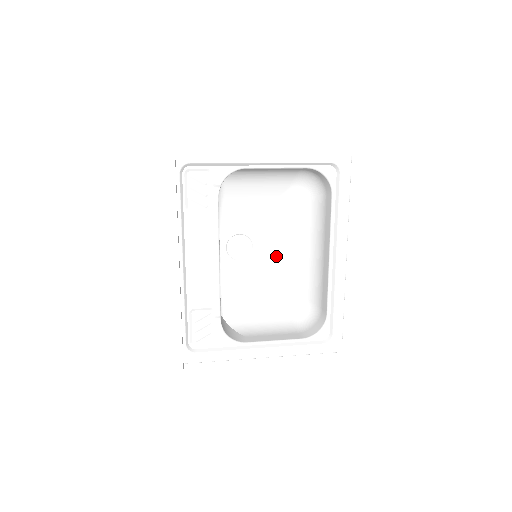
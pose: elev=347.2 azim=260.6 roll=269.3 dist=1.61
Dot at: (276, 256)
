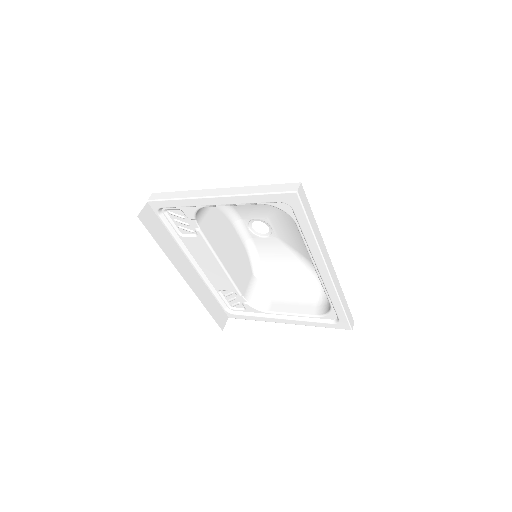
Dot at: (292, 237)
